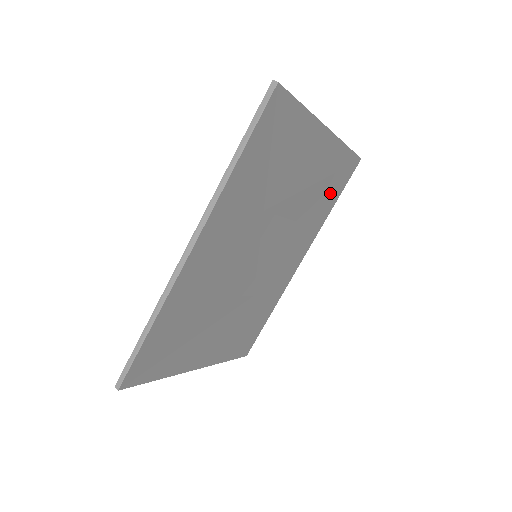
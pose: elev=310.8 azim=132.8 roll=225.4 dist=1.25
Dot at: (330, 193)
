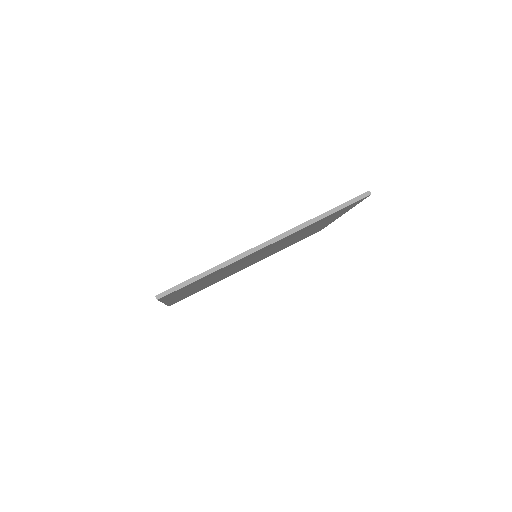
Dot at: occluded
